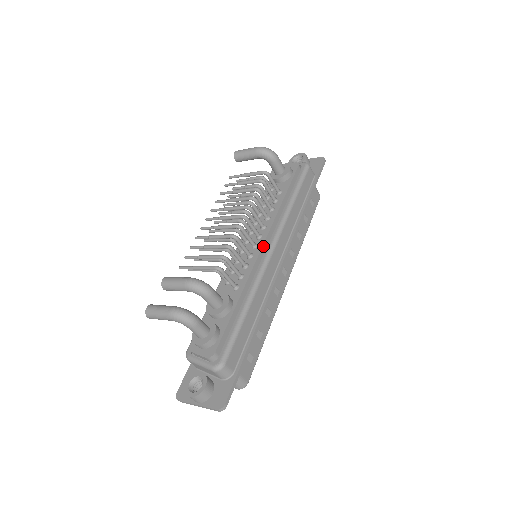
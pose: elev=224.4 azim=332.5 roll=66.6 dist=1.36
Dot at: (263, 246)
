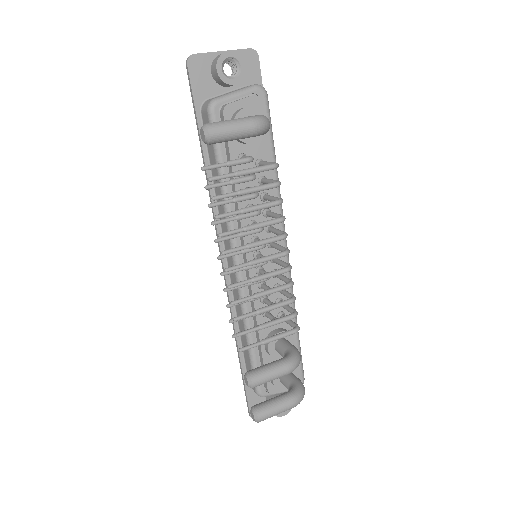
Dot at: occluded
